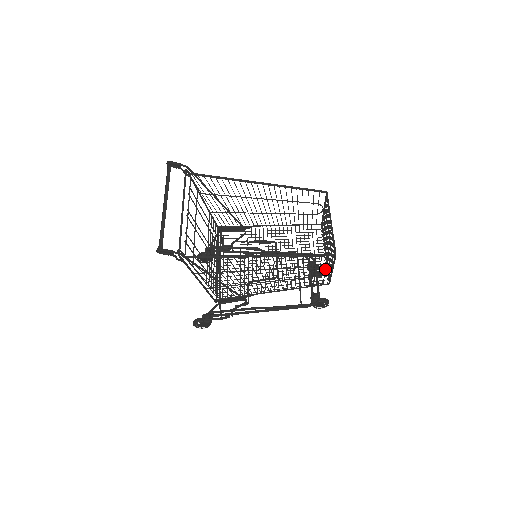
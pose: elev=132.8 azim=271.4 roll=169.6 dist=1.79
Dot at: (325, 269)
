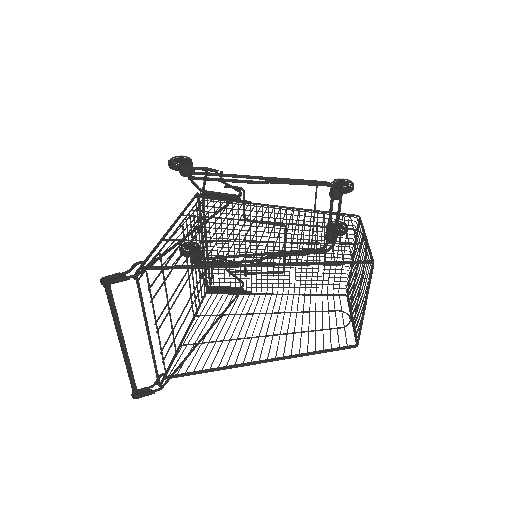
Dot at: (343, 320)
